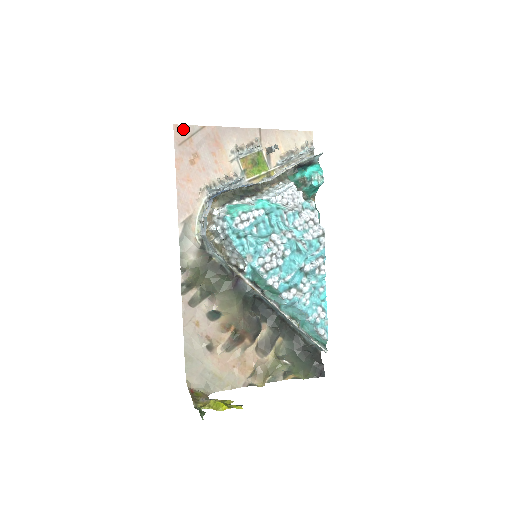
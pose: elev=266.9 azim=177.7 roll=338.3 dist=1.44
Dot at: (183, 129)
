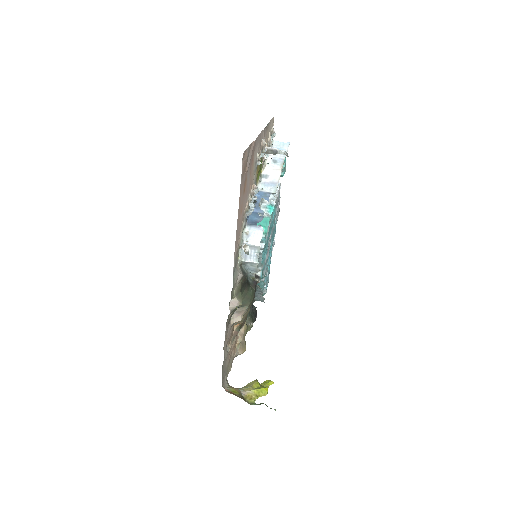
Dot at: (245, 155)
